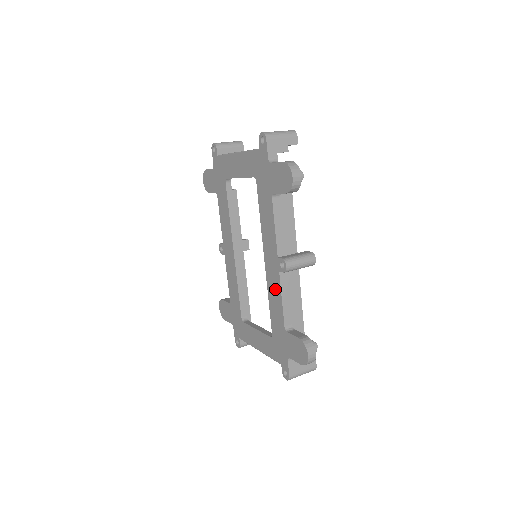
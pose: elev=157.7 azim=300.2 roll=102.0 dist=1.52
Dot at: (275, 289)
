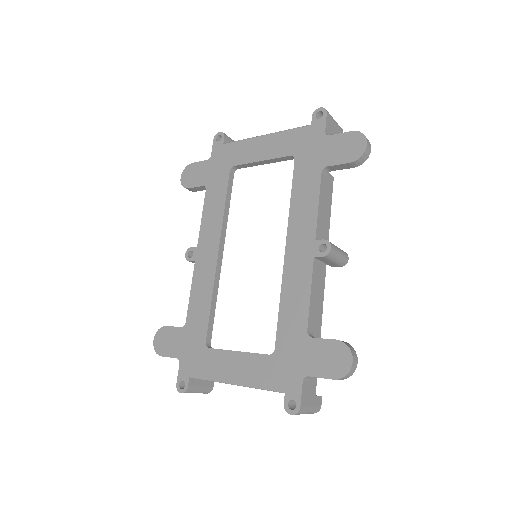
Dot at: (299, 282)
